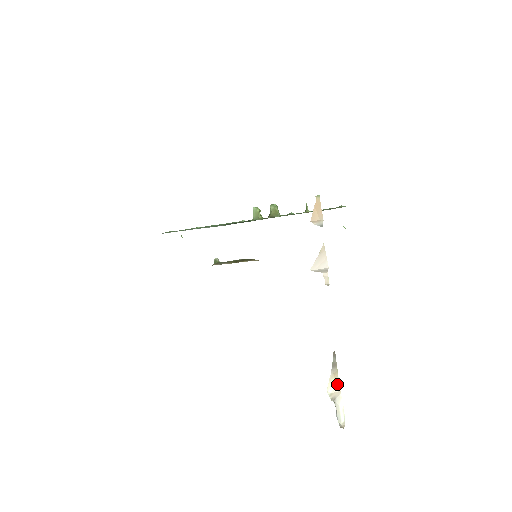
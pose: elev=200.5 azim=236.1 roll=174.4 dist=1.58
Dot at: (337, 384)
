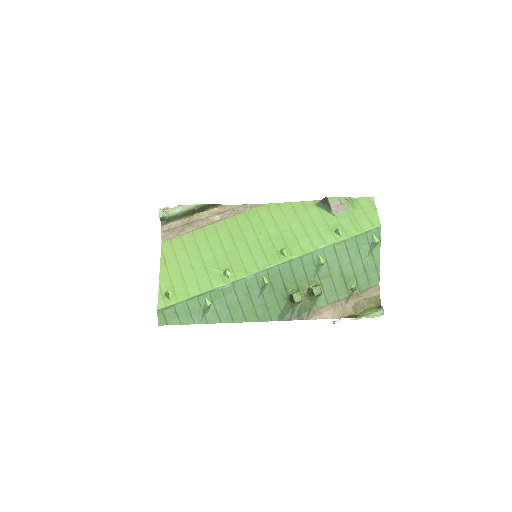
Dot at: occluded
